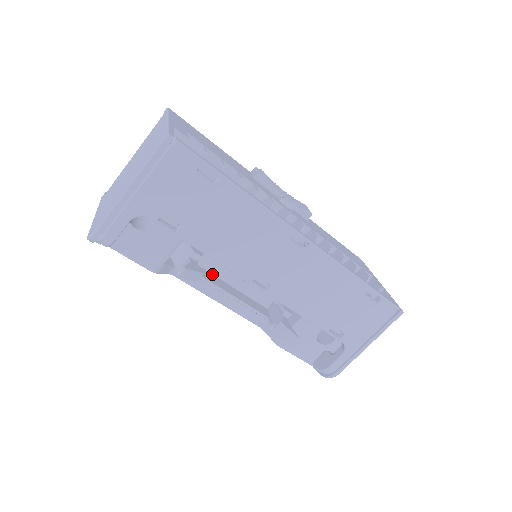
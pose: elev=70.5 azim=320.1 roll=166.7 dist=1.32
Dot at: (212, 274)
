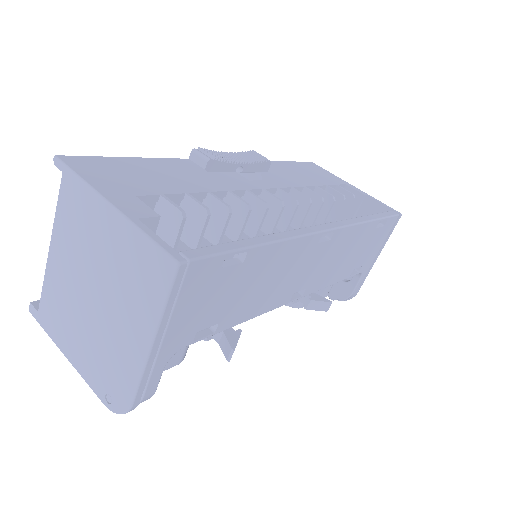
Dot at: occluded
